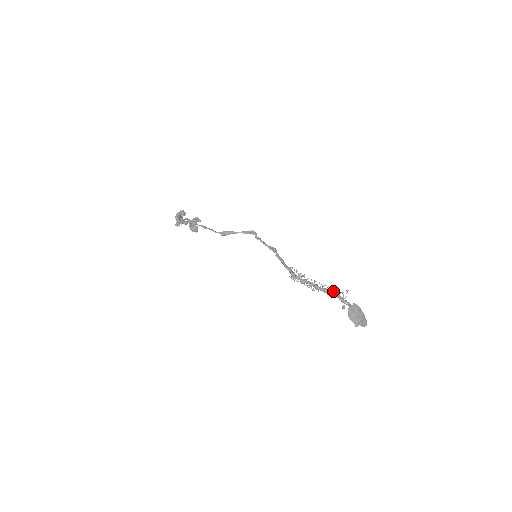
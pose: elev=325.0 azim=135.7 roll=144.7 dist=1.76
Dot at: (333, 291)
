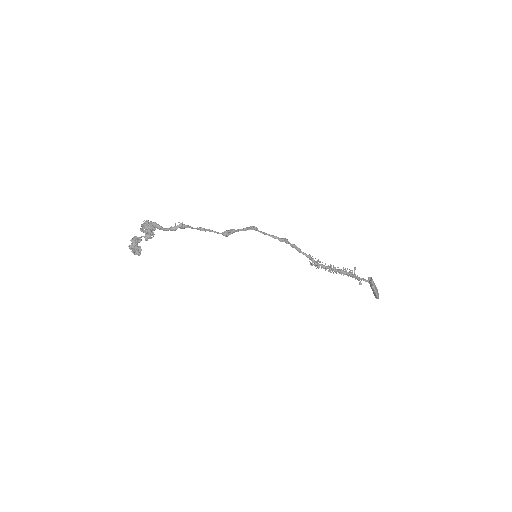
Dot at: occluded
